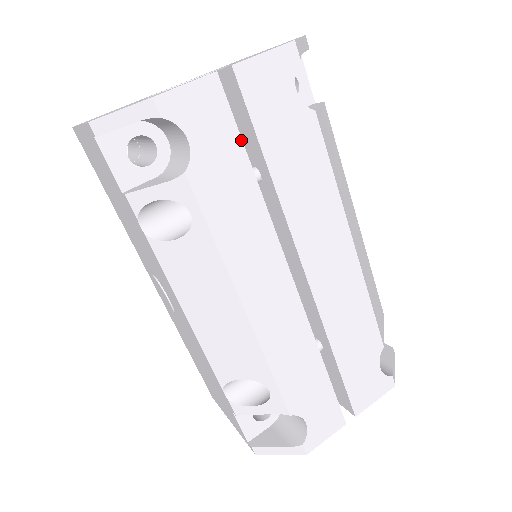
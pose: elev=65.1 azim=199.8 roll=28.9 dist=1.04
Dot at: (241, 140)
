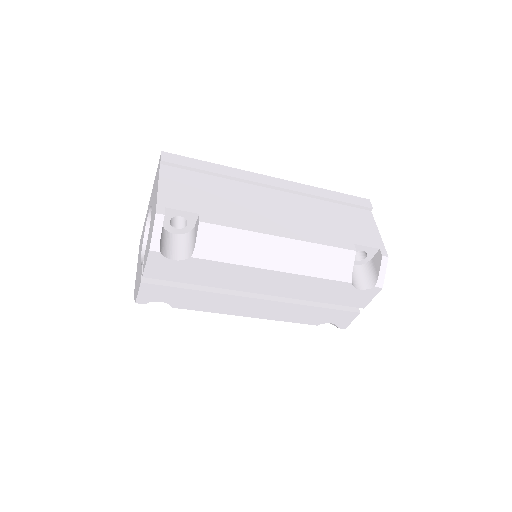
Dot at: (177, 288)
